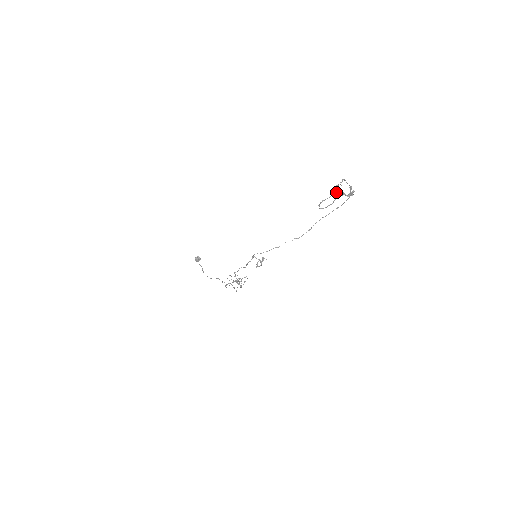
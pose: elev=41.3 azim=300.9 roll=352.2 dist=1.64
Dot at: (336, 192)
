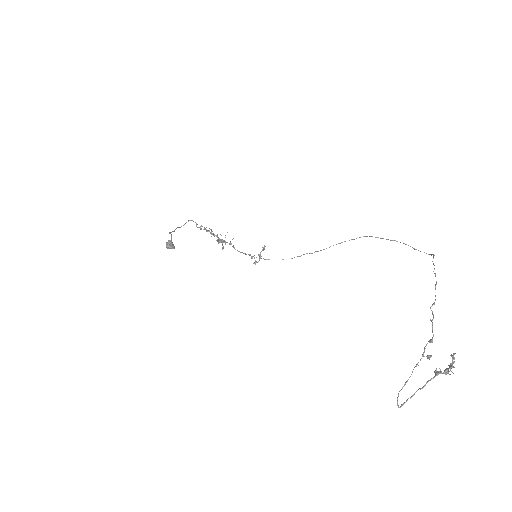
Dot at: (427, 358)
